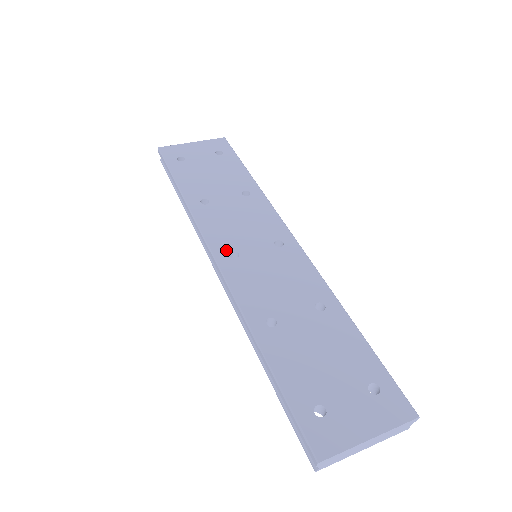
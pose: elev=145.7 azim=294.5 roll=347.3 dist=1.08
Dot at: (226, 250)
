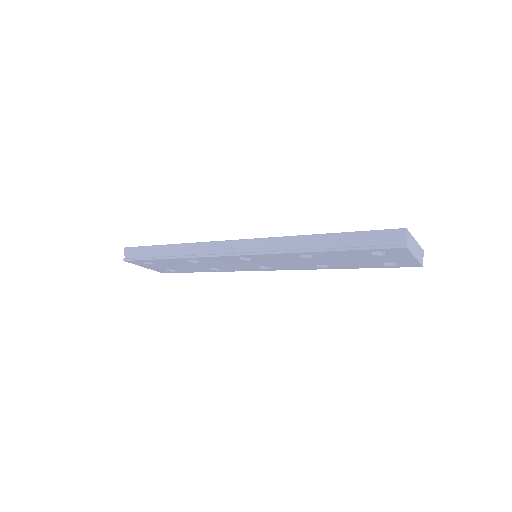
Dot at: occluded
